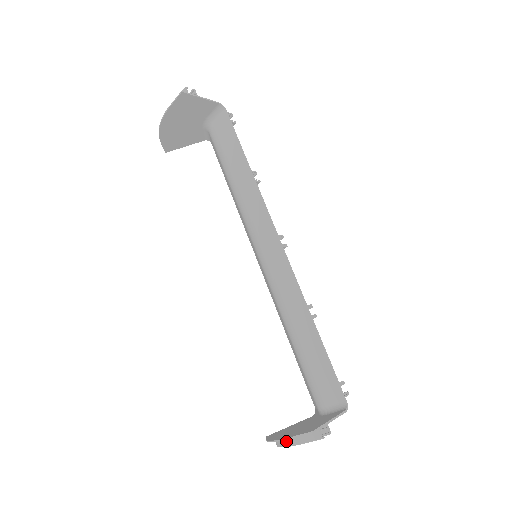
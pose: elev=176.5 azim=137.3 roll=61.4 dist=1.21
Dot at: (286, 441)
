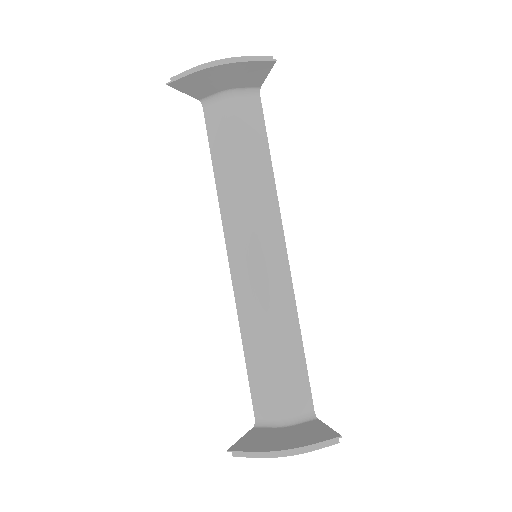
Dot at: (295, 449)
